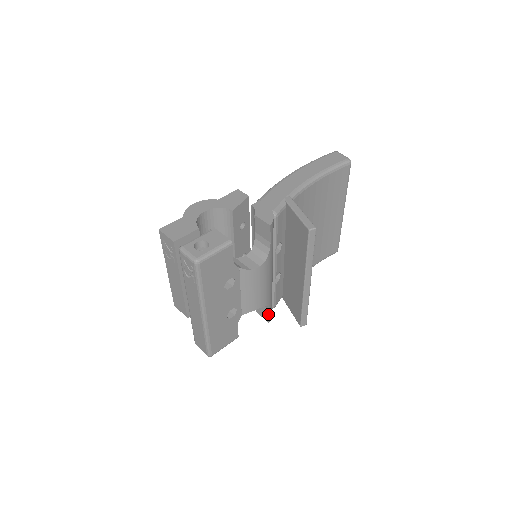
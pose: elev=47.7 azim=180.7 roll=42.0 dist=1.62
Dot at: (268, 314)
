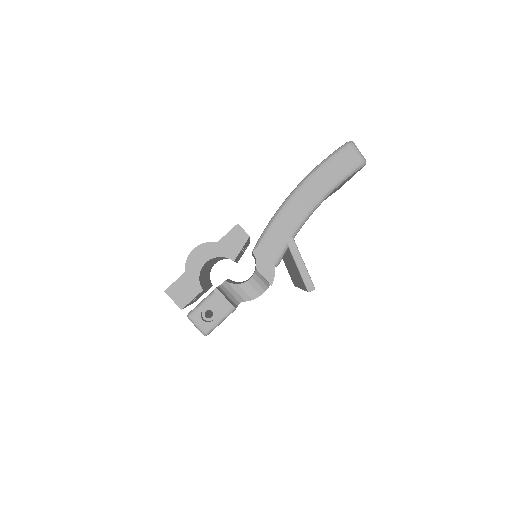
Dot at: occluded
